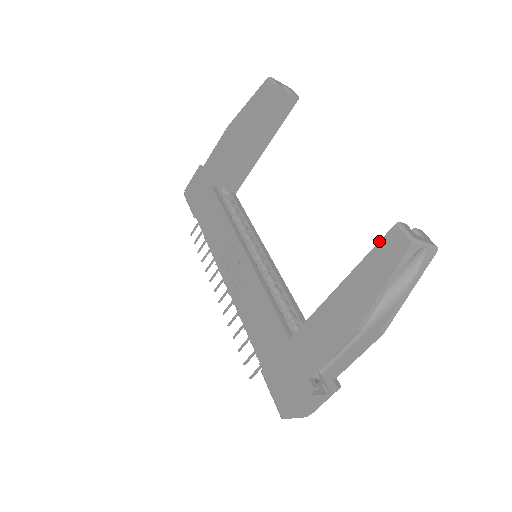
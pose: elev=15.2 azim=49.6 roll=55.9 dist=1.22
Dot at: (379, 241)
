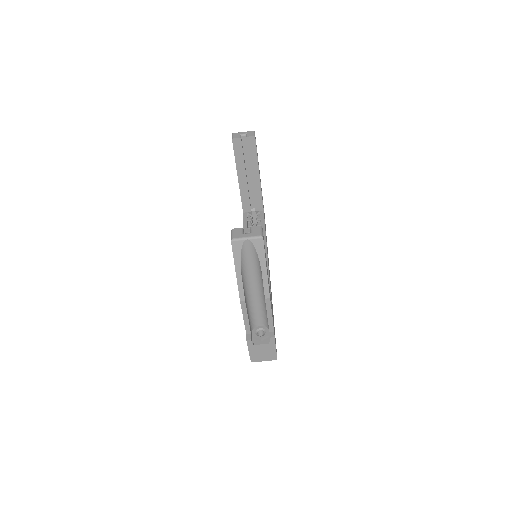
Dot at: occluded
